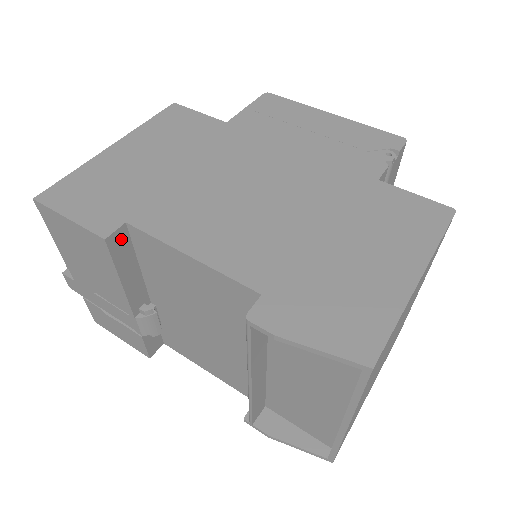
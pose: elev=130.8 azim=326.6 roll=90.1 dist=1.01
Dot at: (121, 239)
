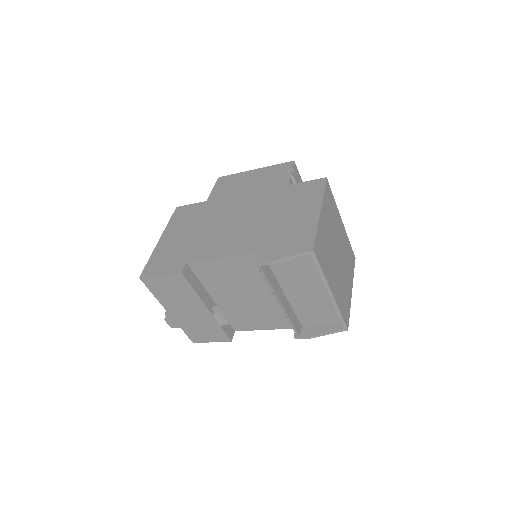
Dot at: (188, 271)
